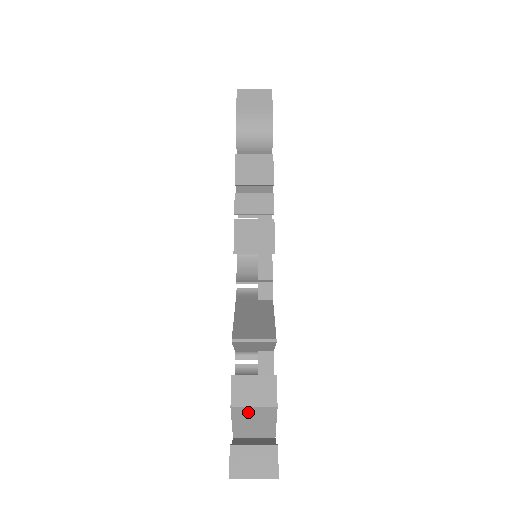
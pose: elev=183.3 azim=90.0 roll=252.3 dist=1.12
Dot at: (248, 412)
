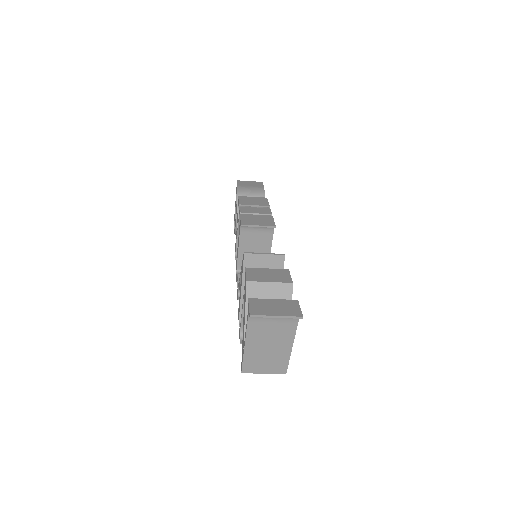
Dot at: (263, 292)
